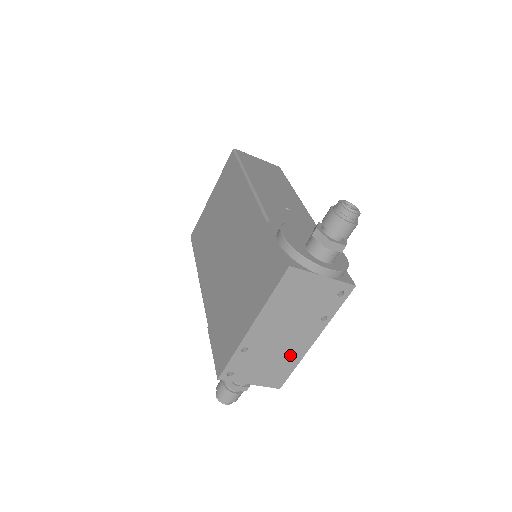
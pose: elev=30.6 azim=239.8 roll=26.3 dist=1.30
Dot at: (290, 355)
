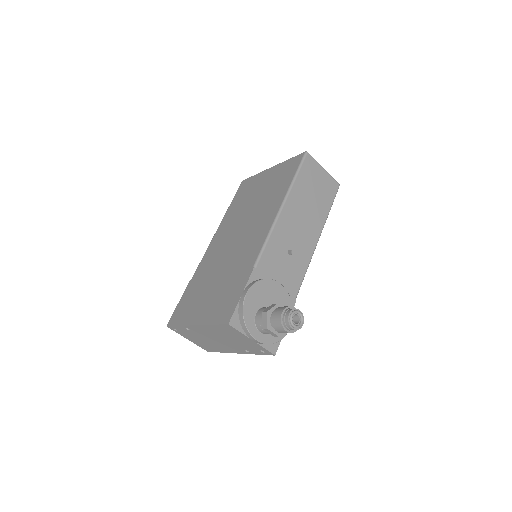
Dot at: (219, 347)
